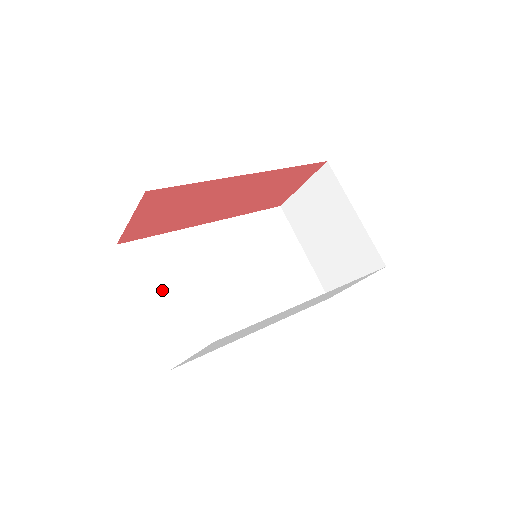
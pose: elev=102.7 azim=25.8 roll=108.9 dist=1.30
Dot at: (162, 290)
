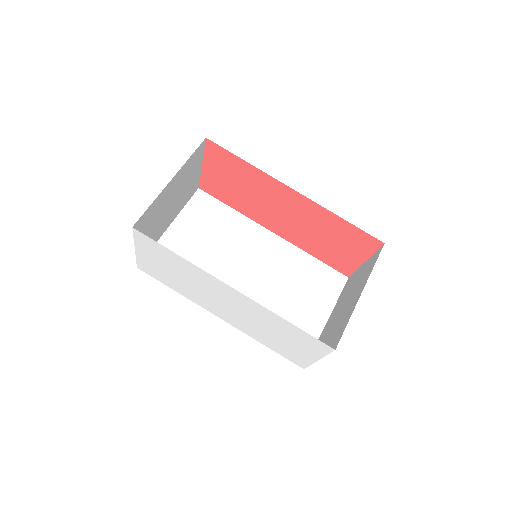
Dot at: (191, 231)
